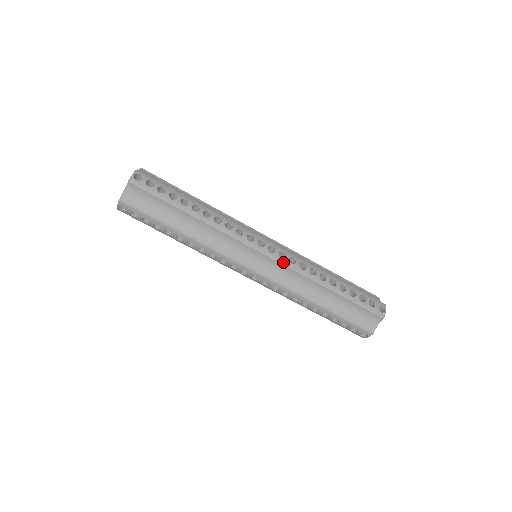
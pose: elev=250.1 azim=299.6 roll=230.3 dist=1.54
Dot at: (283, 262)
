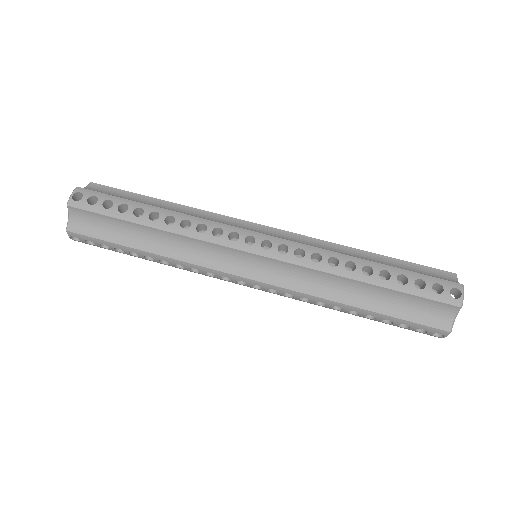
Dot at: (285, 258)
